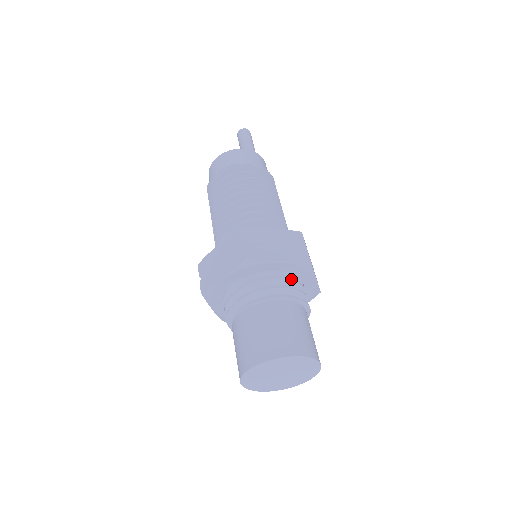
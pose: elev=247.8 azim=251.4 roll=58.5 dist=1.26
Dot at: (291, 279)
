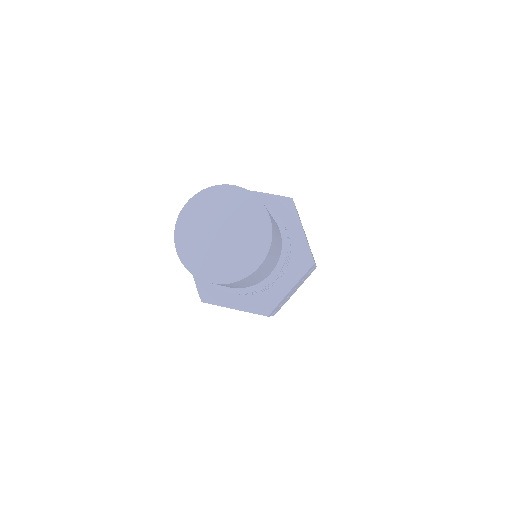
Dot at: occluded
